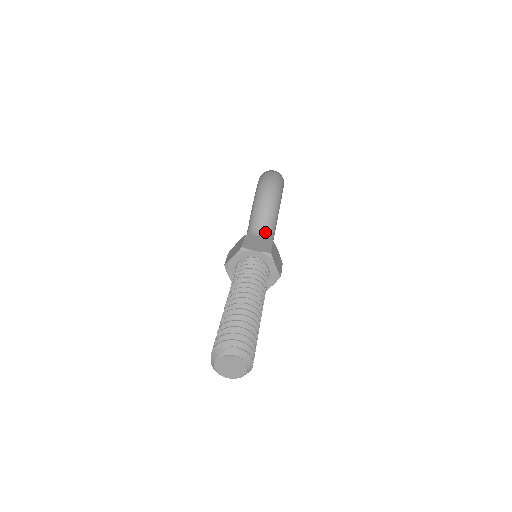
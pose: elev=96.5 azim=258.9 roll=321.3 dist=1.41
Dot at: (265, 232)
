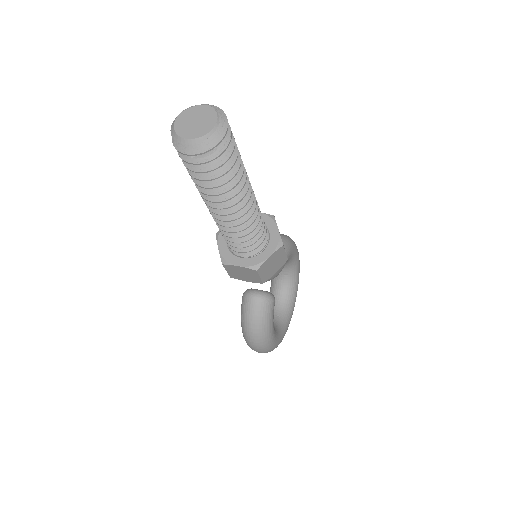
Dot at: occluded
